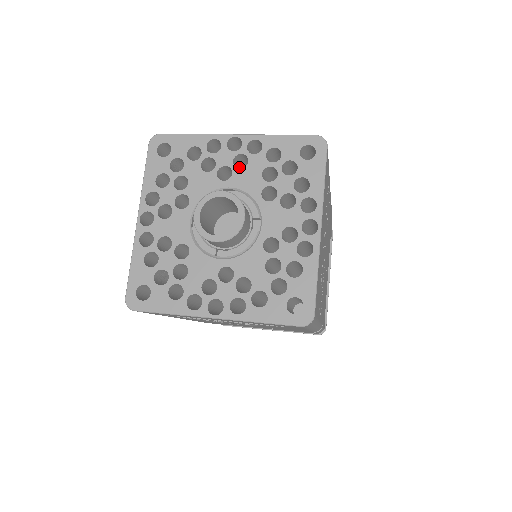
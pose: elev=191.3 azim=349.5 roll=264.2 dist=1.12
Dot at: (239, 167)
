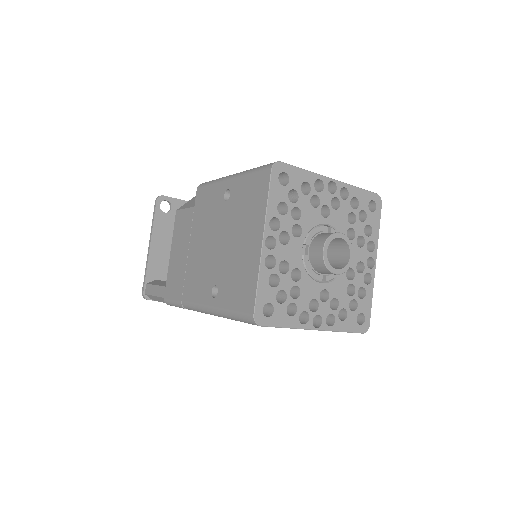
Dot at: occluded
